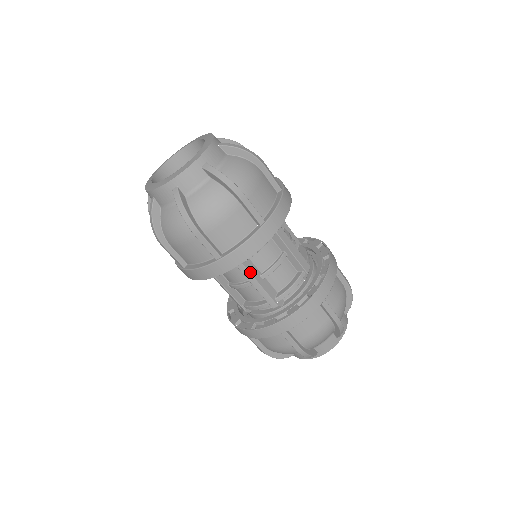
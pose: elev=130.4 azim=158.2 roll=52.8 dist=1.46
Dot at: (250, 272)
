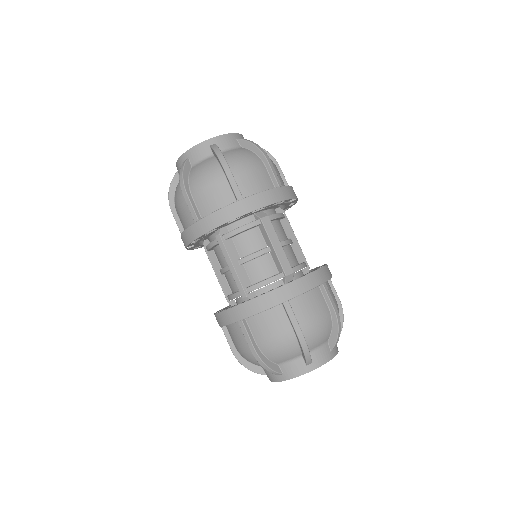
Dot at: (227, 251)
